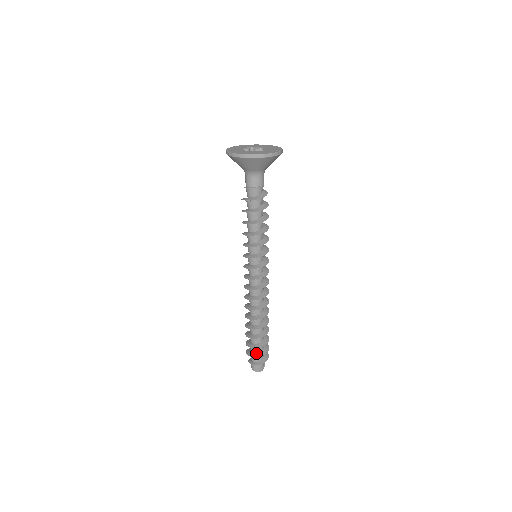
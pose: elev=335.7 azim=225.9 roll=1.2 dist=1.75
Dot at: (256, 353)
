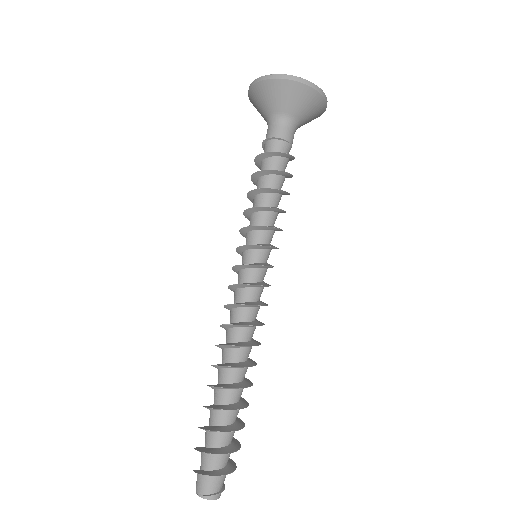
Dot at: (209, 447)
